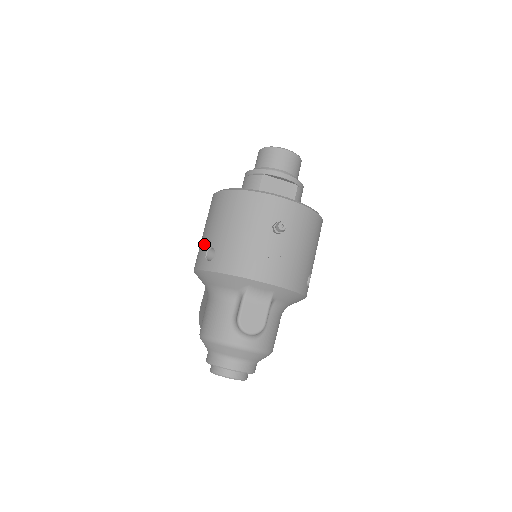
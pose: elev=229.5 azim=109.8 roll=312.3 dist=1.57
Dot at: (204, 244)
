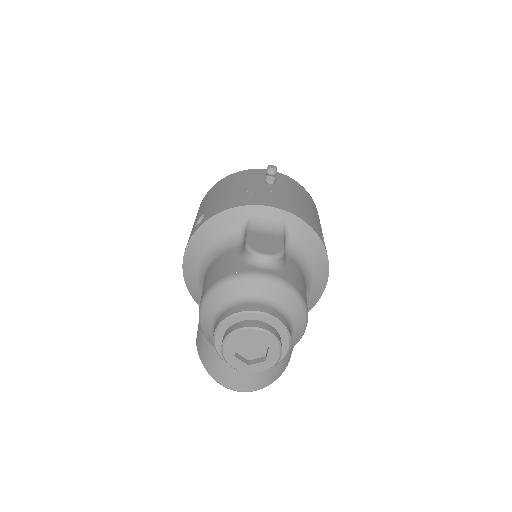
Dot at: (192, 229)
